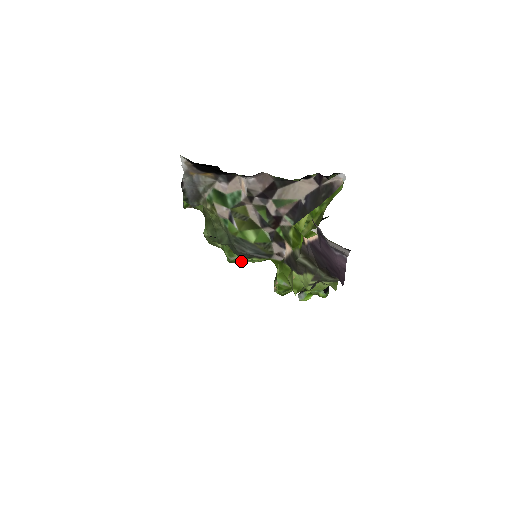
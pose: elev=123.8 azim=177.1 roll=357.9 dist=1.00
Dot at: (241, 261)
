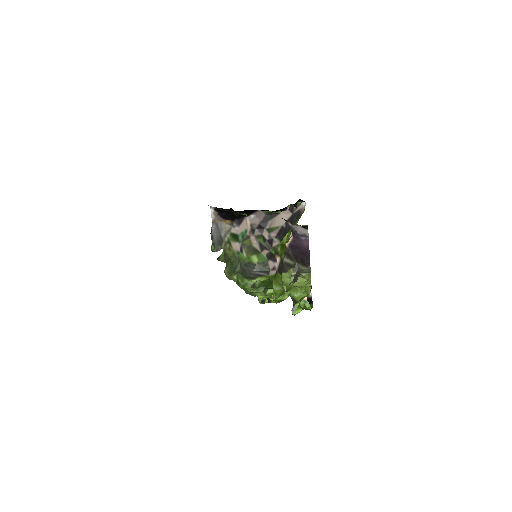
Dot at: (249, 284)
